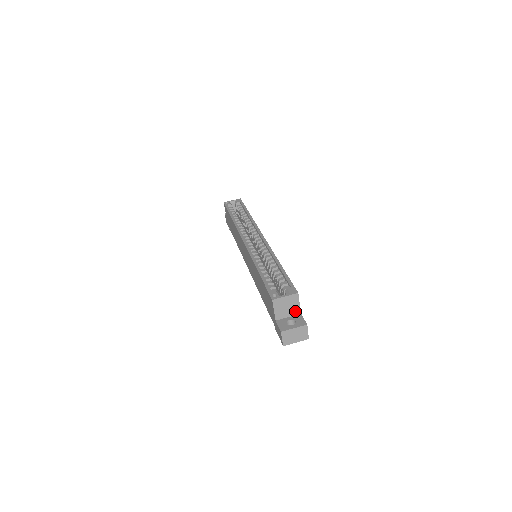
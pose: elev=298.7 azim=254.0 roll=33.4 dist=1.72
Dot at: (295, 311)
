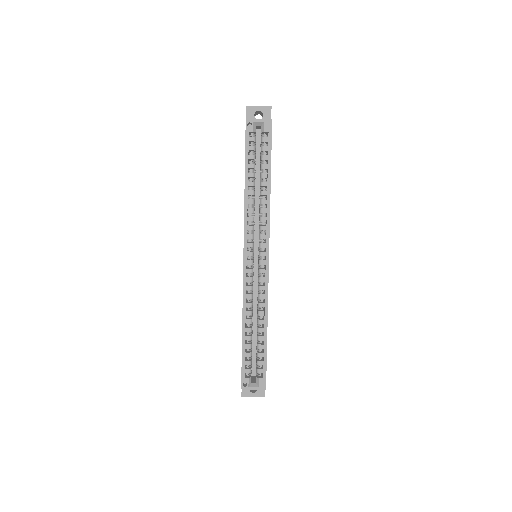
Dot at: occluded
